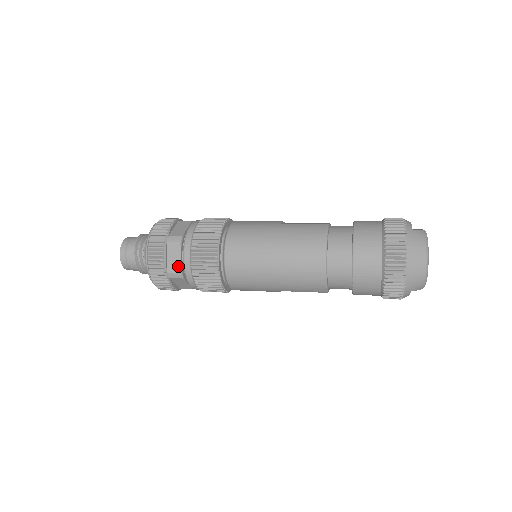
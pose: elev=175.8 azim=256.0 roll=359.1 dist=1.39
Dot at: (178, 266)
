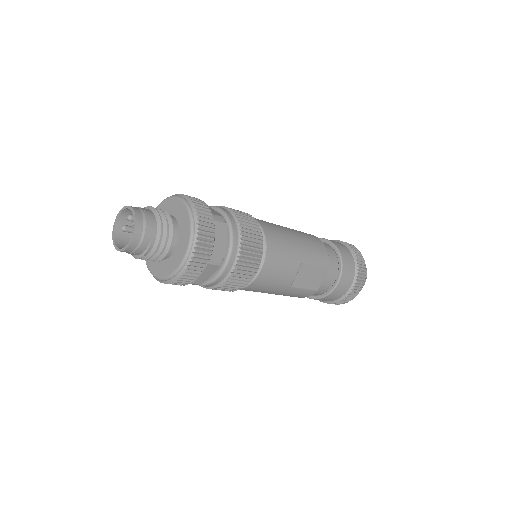
Dot at: (218, 214)
